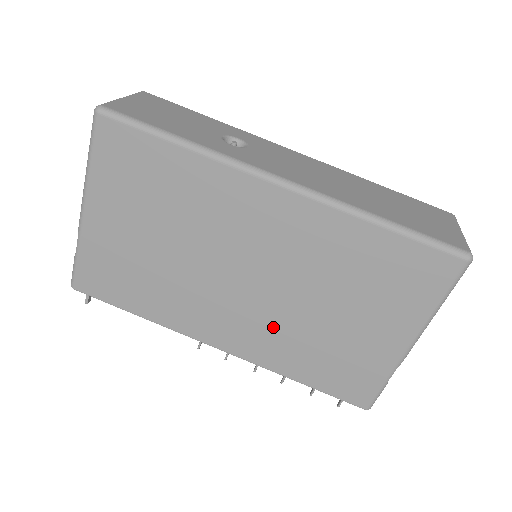
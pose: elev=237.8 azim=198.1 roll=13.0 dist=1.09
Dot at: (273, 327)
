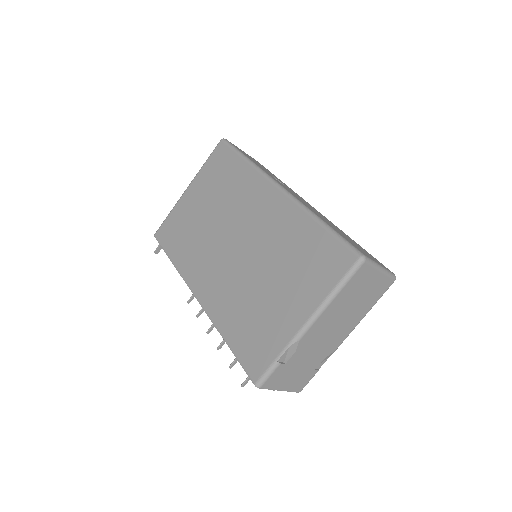
Dot at: (232, 287)
